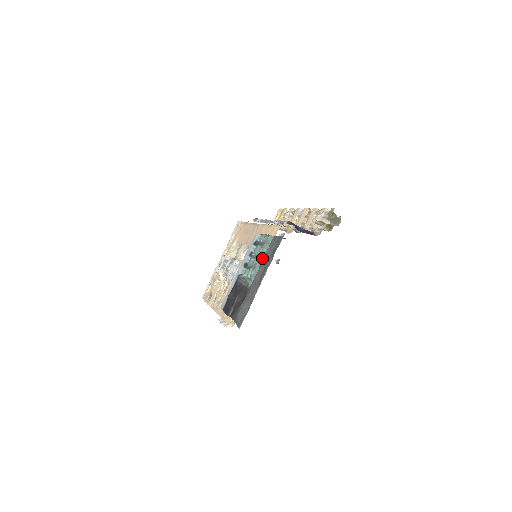
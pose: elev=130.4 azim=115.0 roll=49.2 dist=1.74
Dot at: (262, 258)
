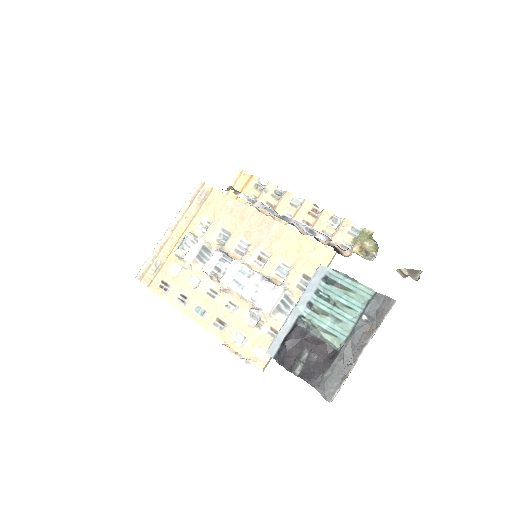
Dot at: (354, 313)
